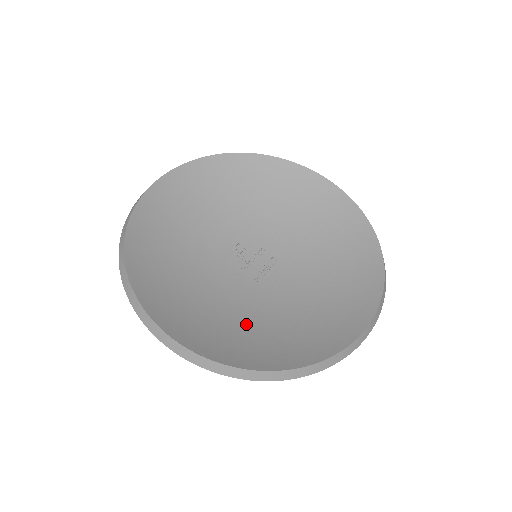
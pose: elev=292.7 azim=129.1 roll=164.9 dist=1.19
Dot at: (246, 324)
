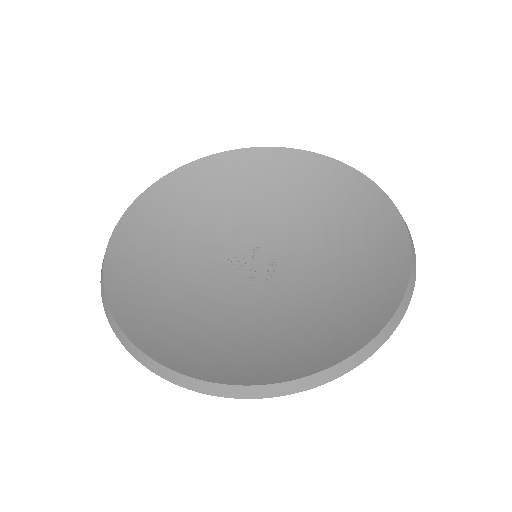
Dot at: (297, 324)
